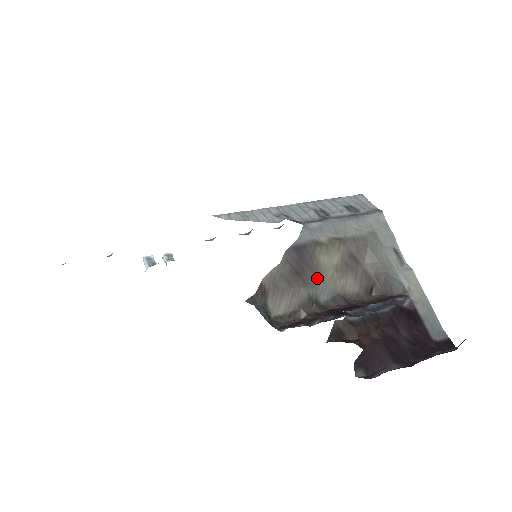
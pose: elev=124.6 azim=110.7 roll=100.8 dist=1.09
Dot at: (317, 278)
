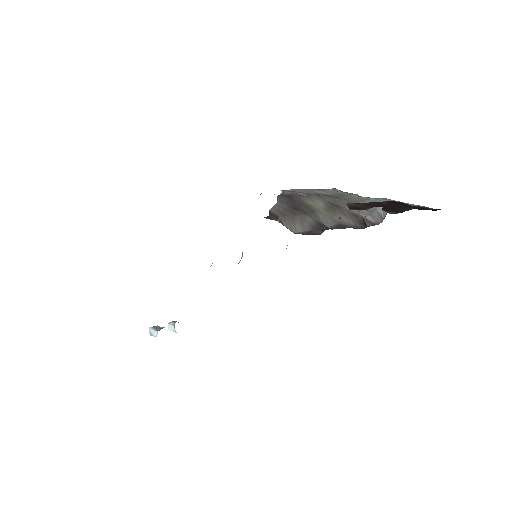
Dot at: (314, 212)
